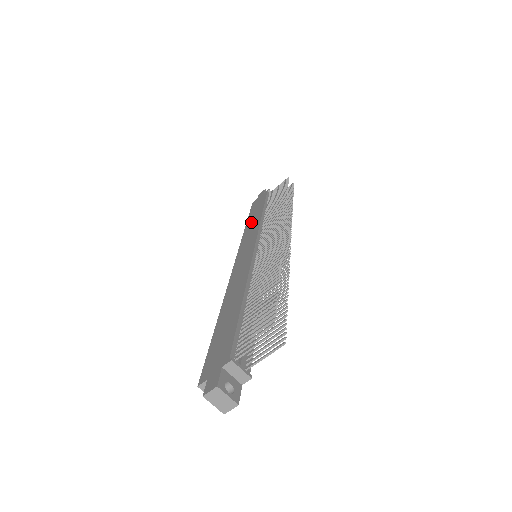
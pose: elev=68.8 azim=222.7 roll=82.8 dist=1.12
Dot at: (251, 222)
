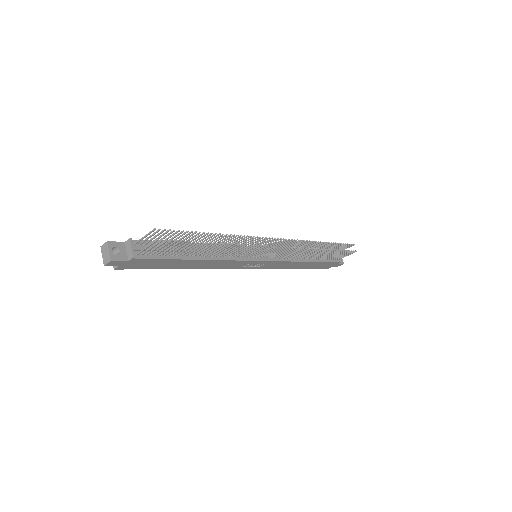
Dot at: occluded
